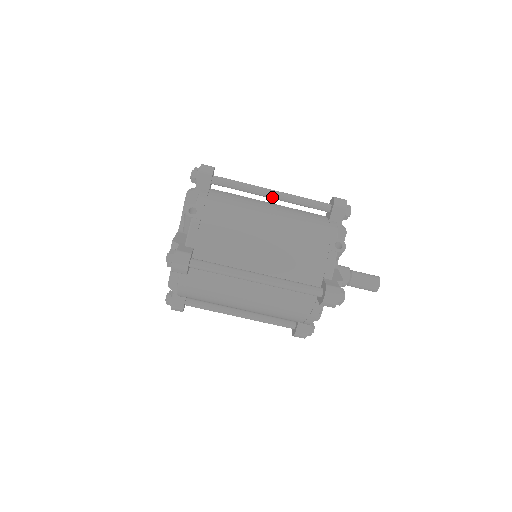
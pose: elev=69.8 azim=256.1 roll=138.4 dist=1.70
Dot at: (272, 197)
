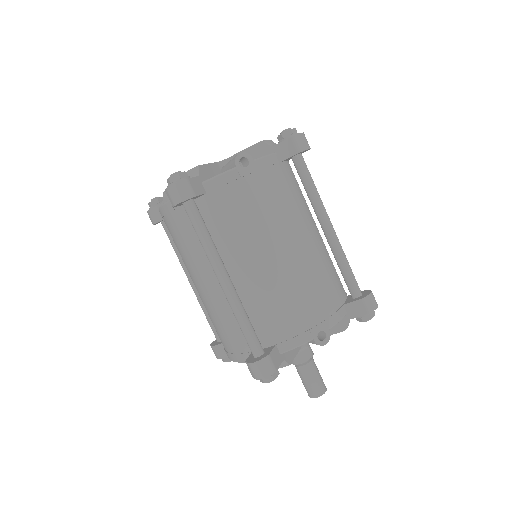
Dot at: (324, 230)
